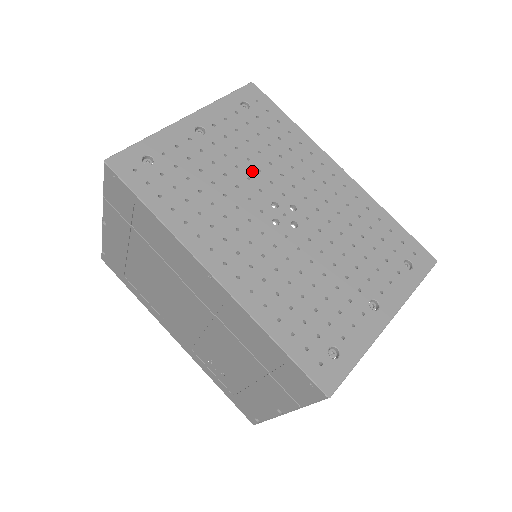
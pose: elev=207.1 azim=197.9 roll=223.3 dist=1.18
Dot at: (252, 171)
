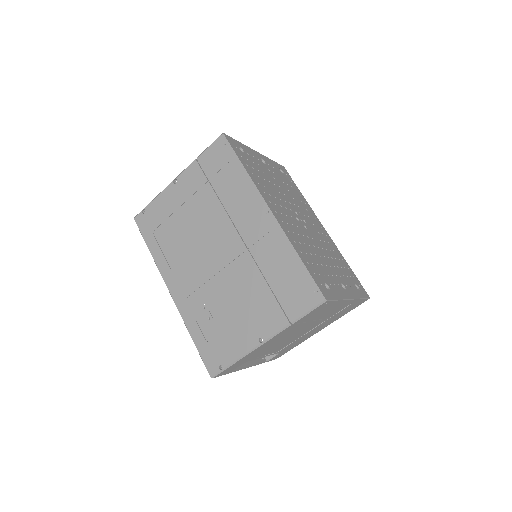
Dot at: (286, 193)
